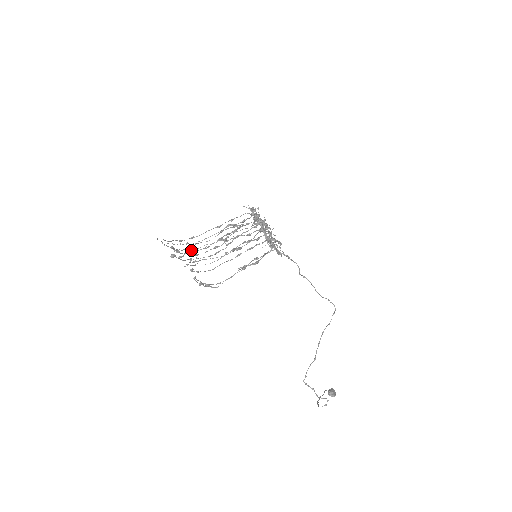
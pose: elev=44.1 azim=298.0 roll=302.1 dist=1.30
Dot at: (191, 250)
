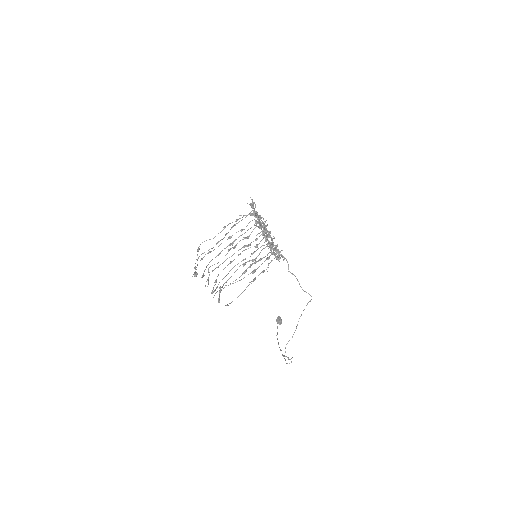
Dot at: occluded
